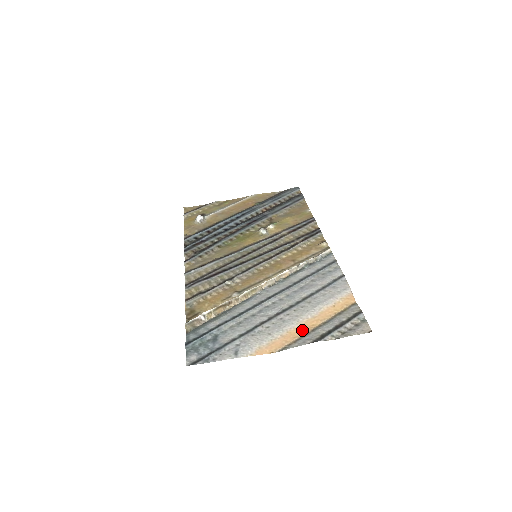
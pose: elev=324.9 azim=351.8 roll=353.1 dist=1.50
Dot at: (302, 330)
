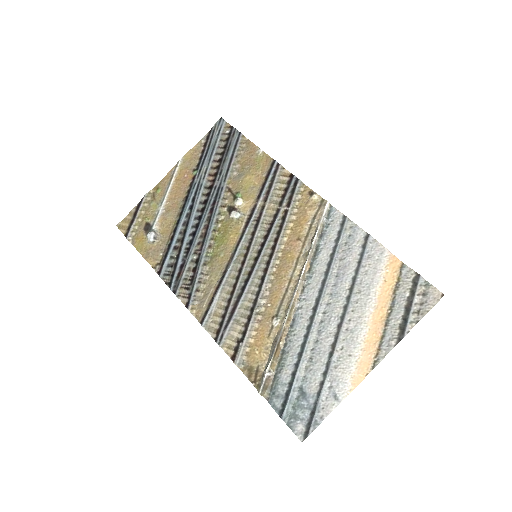
Dot at: (376, 331)
